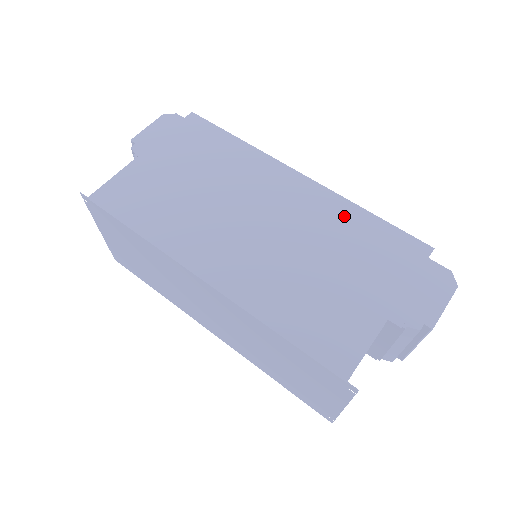
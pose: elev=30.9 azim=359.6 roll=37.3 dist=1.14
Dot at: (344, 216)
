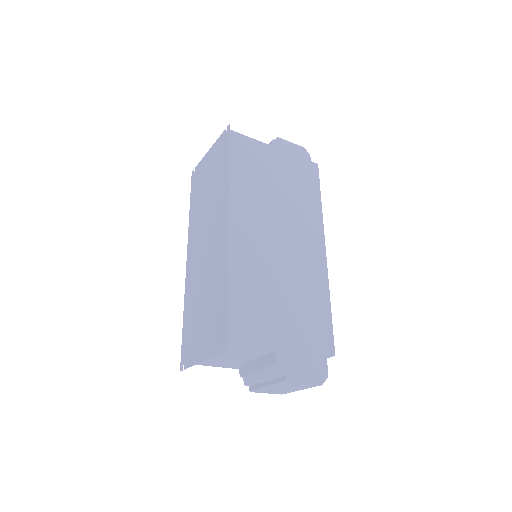
Dot at: (318, 290)
